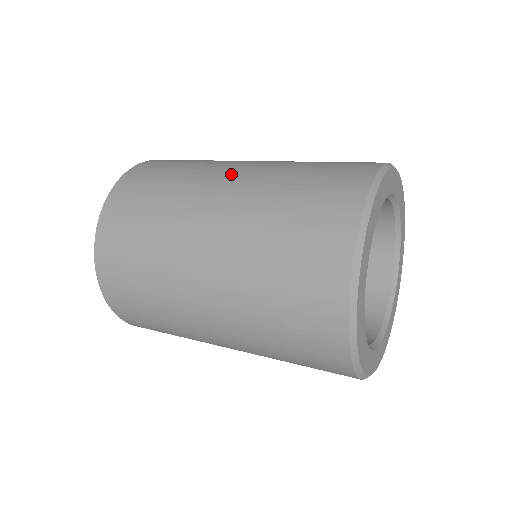
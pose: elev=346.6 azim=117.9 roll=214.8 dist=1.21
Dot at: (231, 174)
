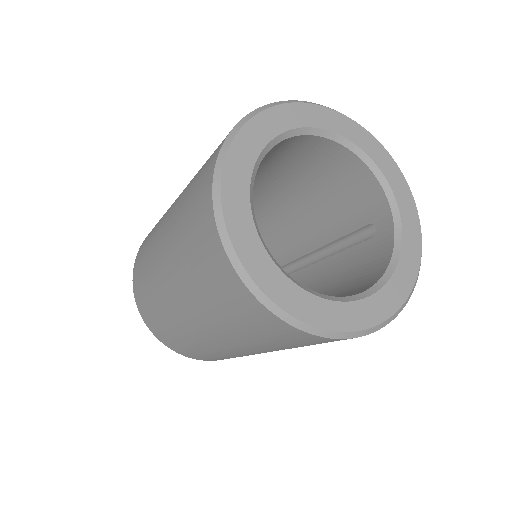
Dot at: occluded
